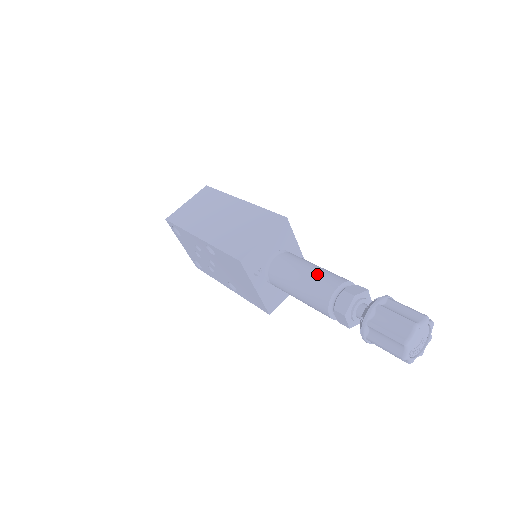
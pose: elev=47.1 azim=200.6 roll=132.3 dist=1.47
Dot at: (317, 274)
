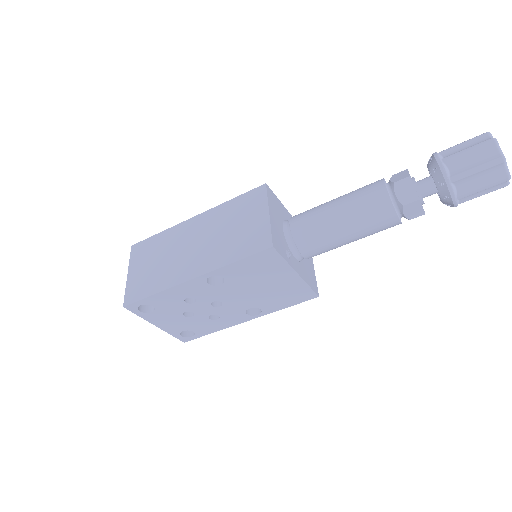
Dot at: (351, 198)
